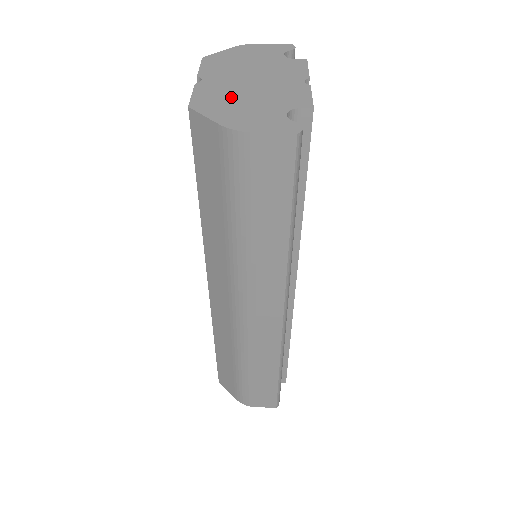
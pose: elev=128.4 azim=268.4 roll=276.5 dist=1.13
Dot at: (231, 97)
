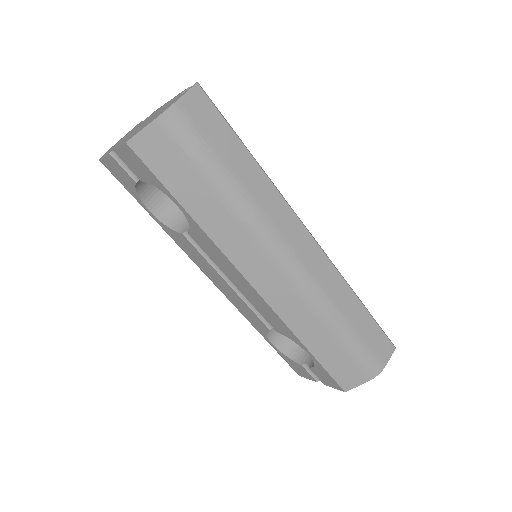
Dot at: occluded
